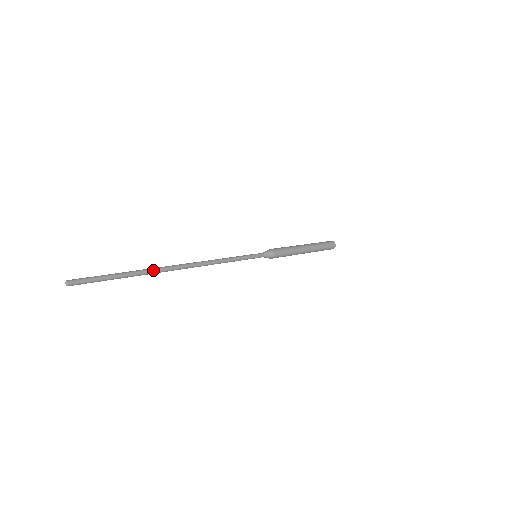
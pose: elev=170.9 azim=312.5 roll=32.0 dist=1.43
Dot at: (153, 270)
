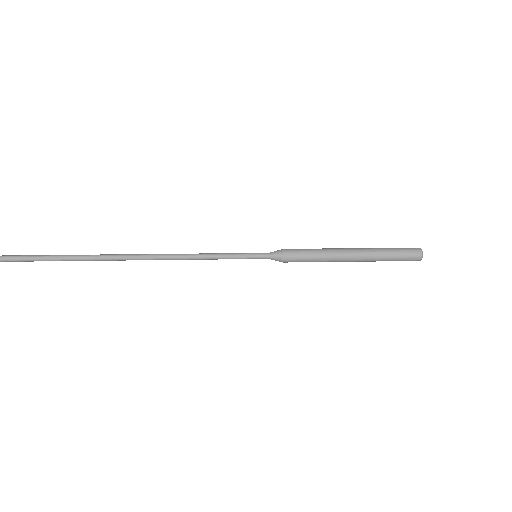
Dot at: (94, 255)
